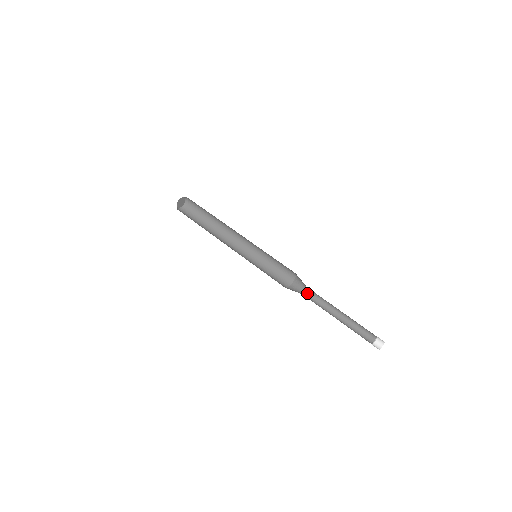
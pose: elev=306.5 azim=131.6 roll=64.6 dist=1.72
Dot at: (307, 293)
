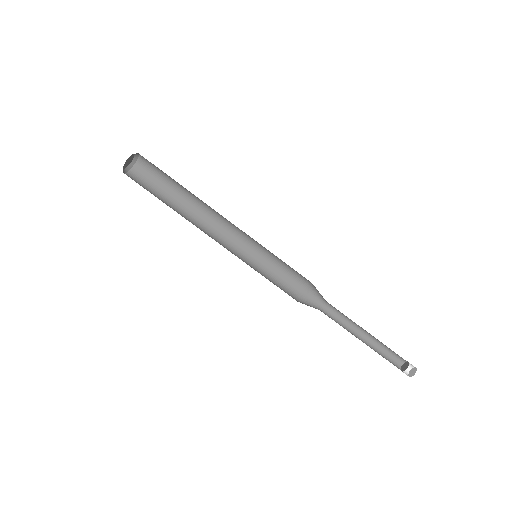
Dot at: (326, 305)
